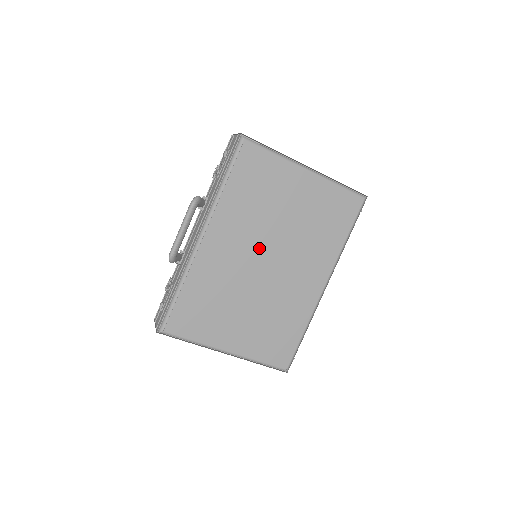
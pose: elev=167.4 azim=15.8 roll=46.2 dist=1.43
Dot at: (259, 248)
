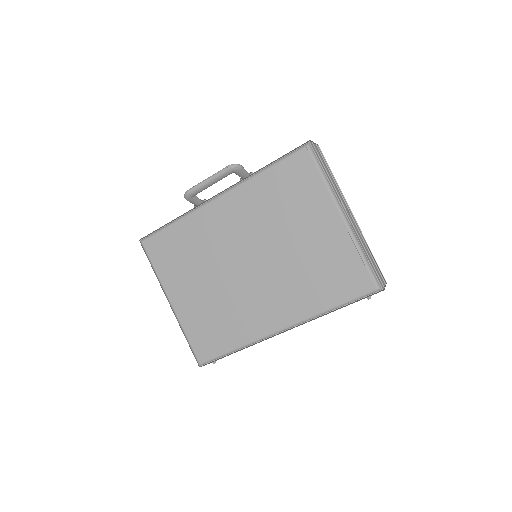
Dot at: (252, 245)
